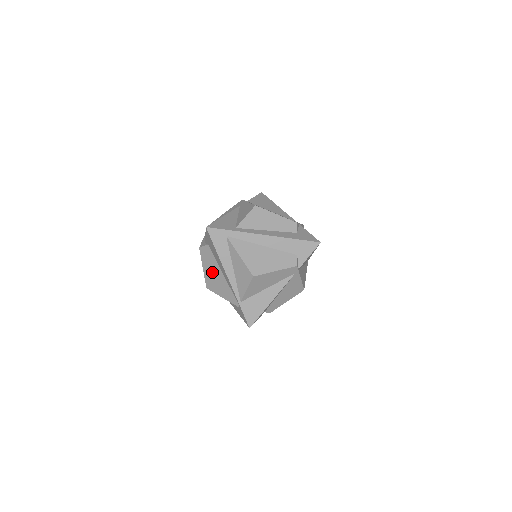
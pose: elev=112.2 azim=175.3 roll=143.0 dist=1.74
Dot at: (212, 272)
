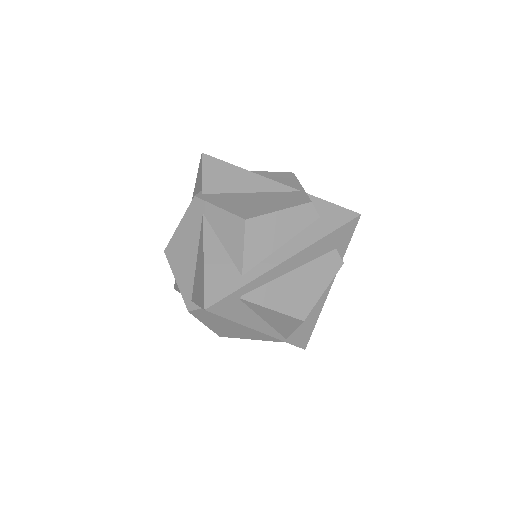
Dot at: (224, 326)
